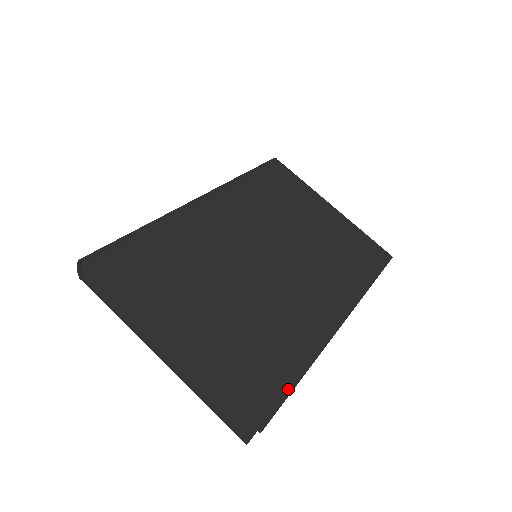
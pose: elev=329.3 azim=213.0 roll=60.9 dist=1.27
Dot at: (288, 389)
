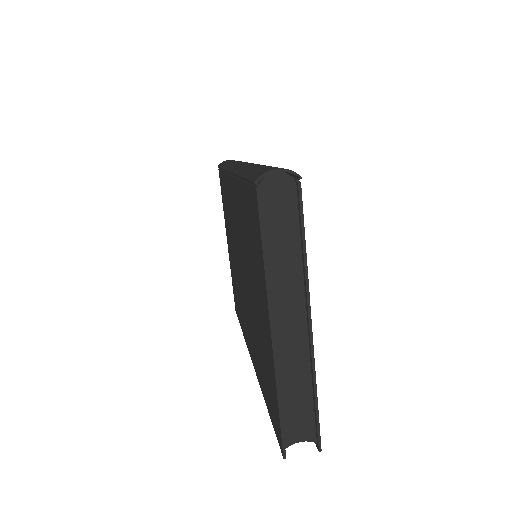
Dot at: occluded
